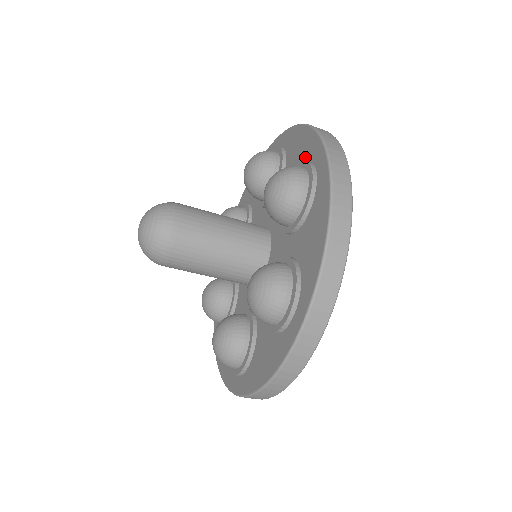
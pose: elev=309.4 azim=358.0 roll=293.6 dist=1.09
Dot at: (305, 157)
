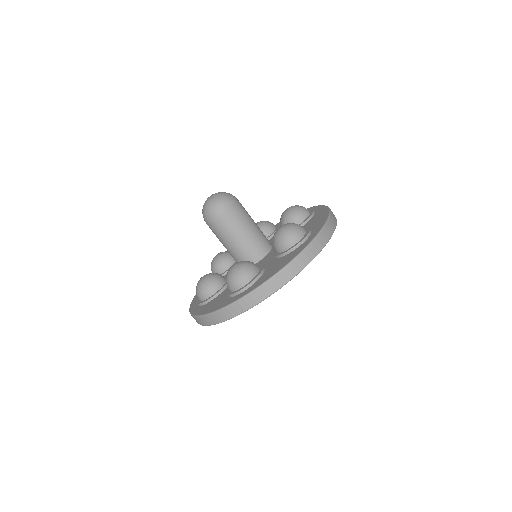
Dot at: occluded
